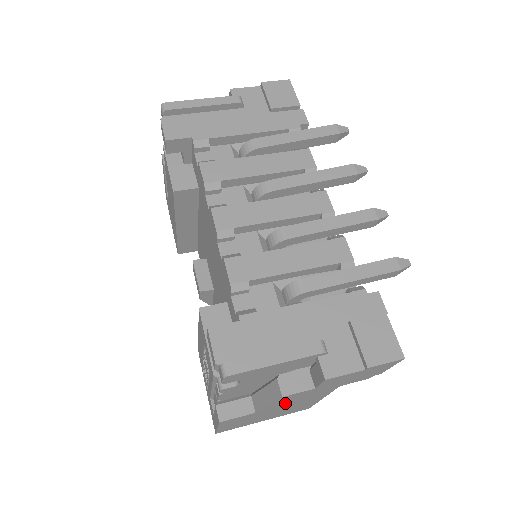
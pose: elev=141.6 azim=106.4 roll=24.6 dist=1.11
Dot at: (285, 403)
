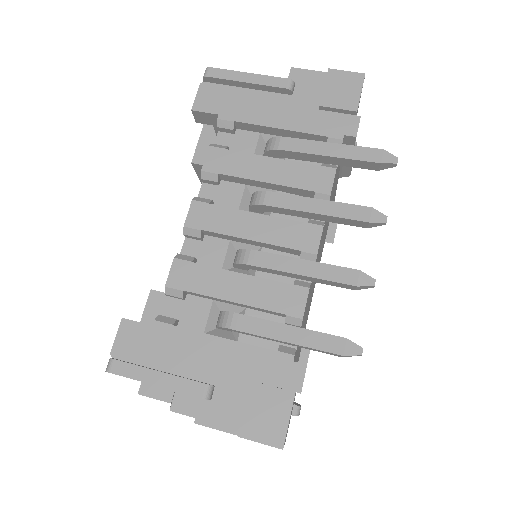
Dot at: occluded
